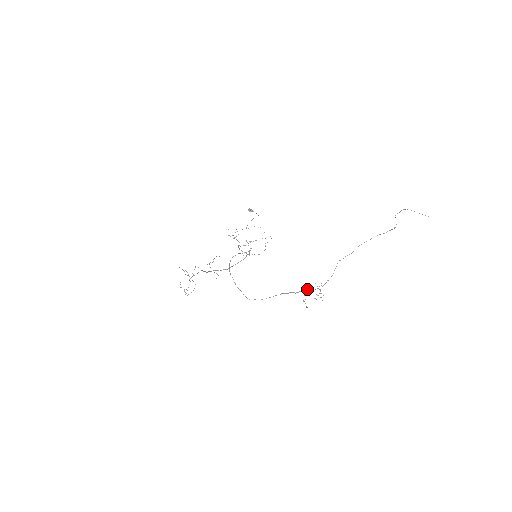
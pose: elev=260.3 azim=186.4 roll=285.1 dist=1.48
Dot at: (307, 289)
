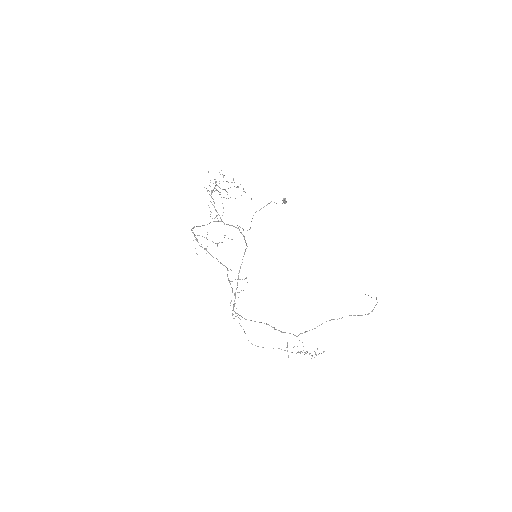
Dot at: occluded
